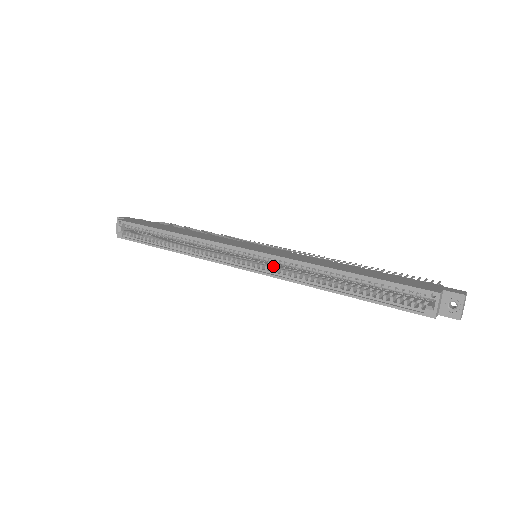
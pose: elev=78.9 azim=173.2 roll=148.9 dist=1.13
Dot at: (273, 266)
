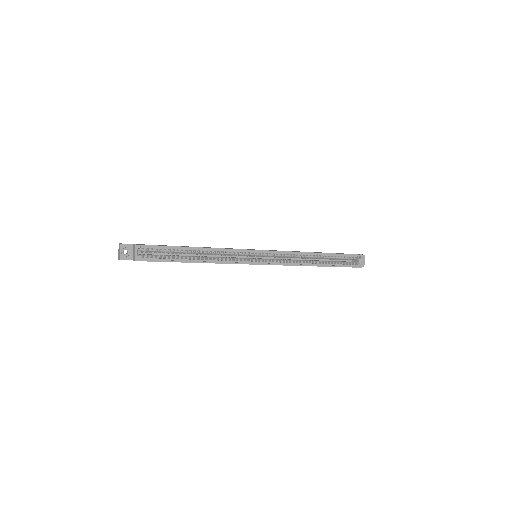
Dot at: (276, 259)
